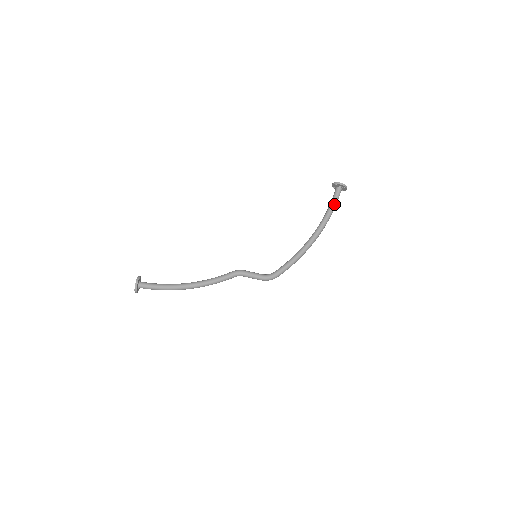
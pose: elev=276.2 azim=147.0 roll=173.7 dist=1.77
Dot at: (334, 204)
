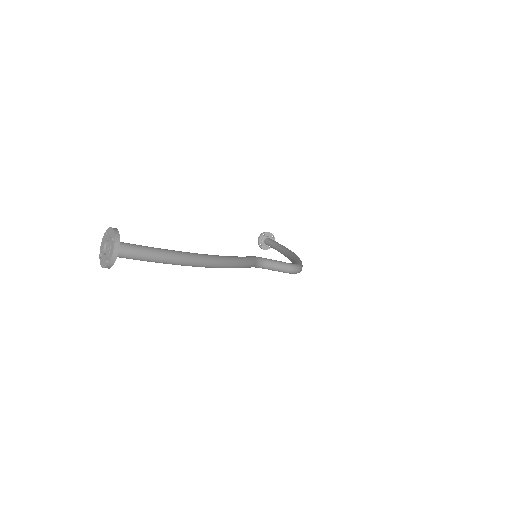
Dot at: (278, 243)
